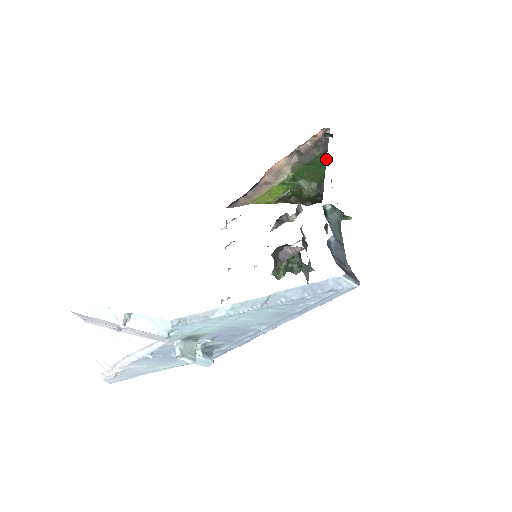
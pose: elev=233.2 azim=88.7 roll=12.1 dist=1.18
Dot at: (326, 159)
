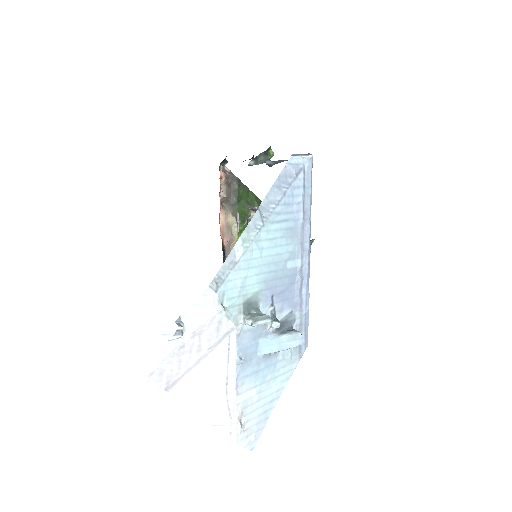
Dot at: (245, 186)
